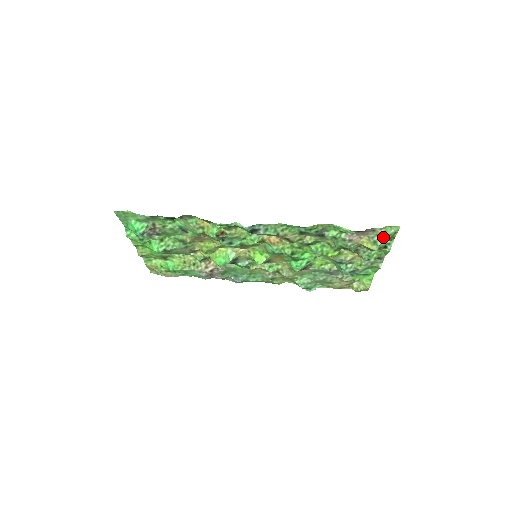
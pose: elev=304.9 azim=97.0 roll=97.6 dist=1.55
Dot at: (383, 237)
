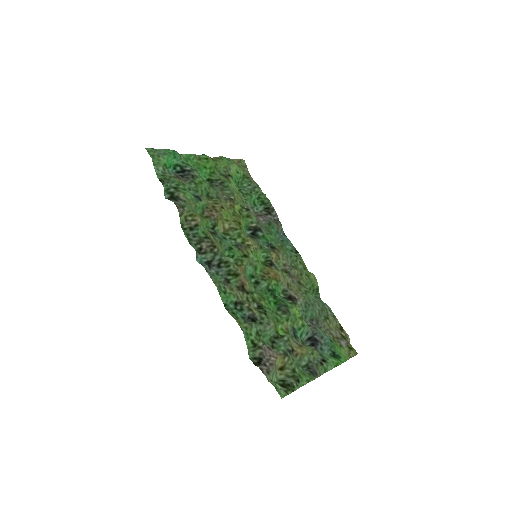
Dot at: (274, 383)
